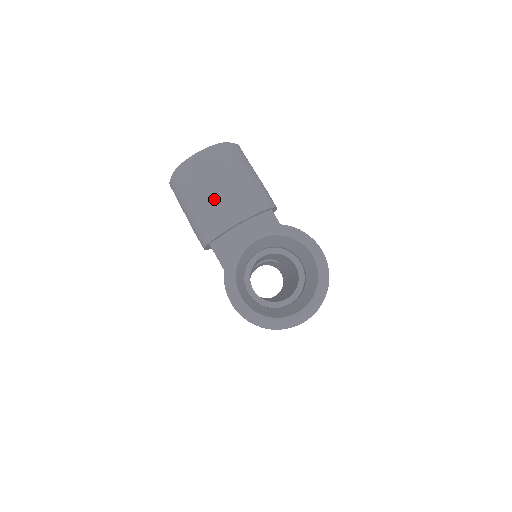
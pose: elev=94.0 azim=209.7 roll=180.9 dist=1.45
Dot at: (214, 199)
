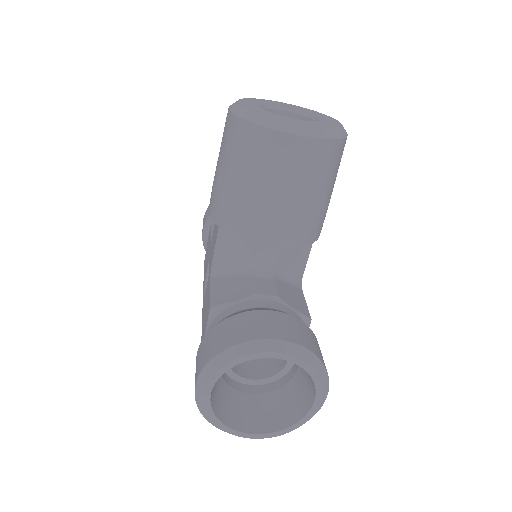
Dot at: (267, 200)
